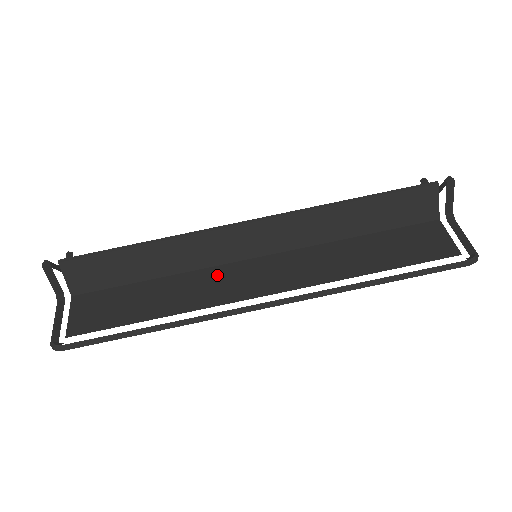
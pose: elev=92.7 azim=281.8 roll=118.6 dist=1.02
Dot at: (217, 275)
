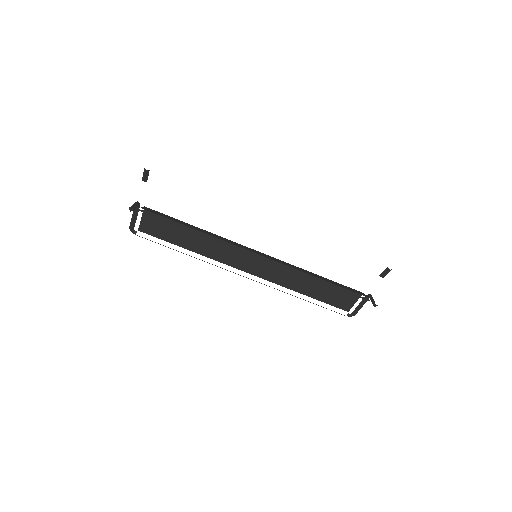
Dot at: (231, 248)
